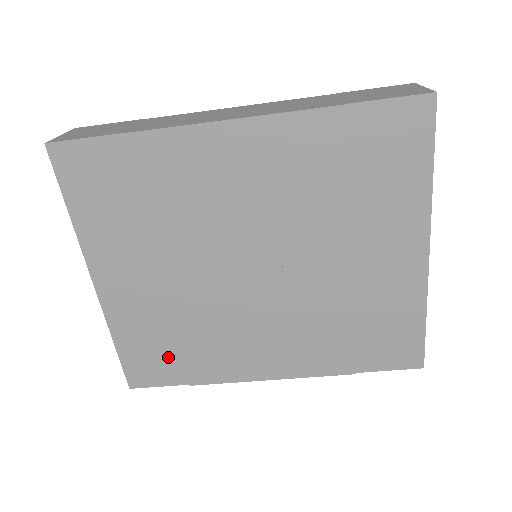
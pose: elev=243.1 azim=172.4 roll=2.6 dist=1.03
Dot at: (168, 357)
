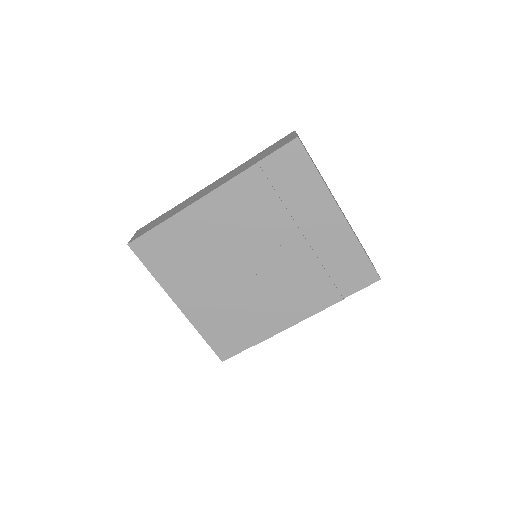
Dot at: (234, 333)
